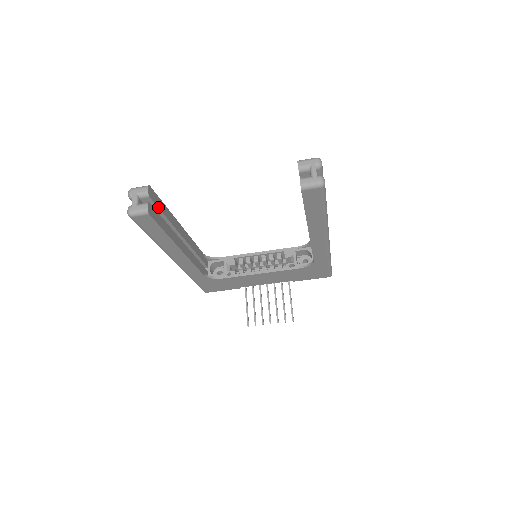
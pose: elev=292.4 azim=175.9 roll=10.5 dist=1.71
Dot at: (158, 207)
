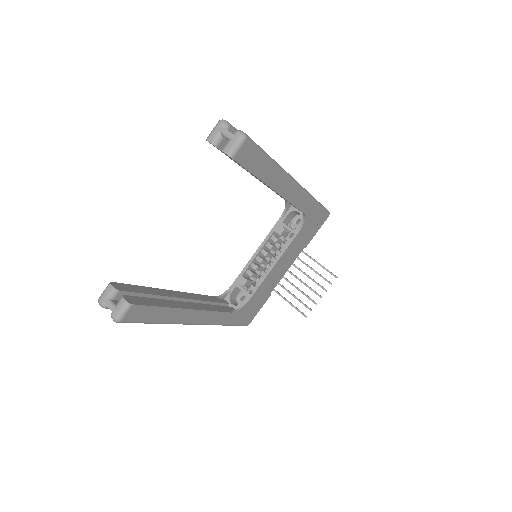
Dot at: (136, 292)
